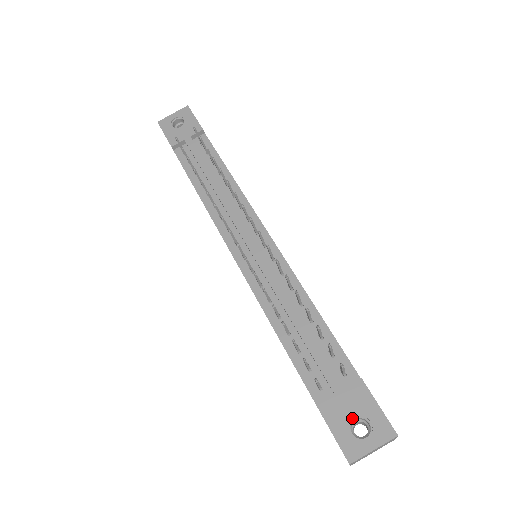
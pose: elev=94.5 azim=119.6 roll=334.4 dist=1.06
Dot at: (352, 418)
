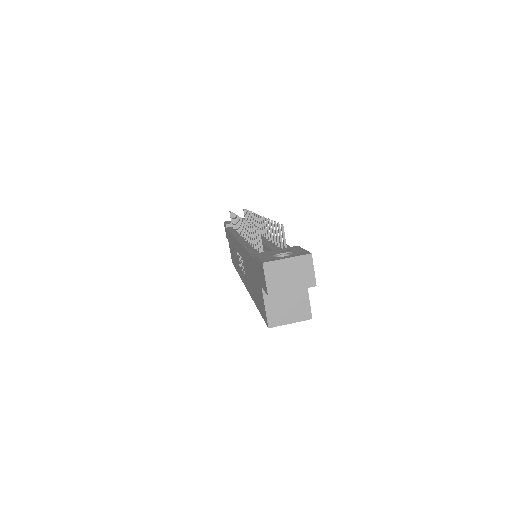
Dot at: (279, 254)
